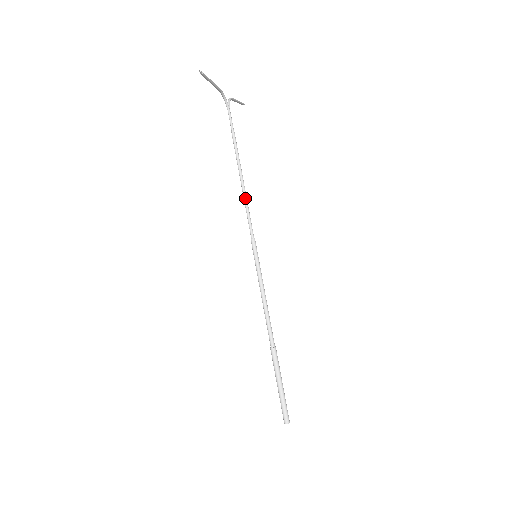
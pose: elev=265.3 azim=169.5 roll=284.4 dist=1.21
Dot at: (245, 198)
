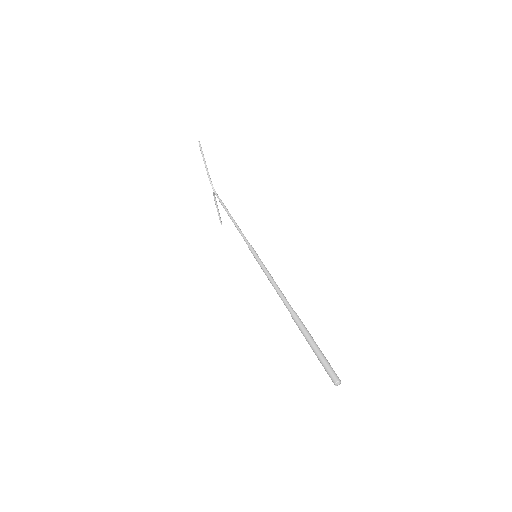
Dot at: (237, 226)
